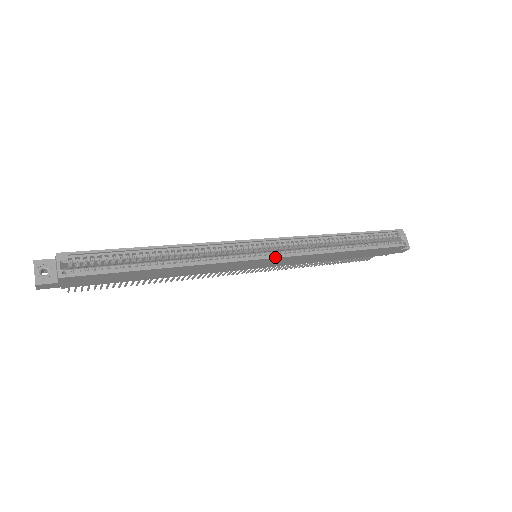
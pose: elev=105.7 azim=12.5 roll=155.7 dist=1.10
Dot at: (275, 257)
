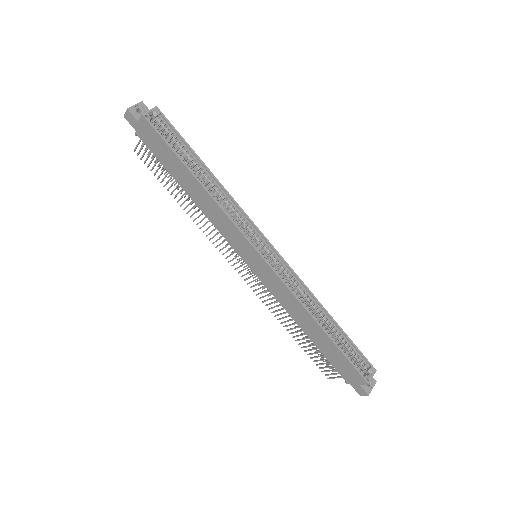
Dot at: (267, 262)
